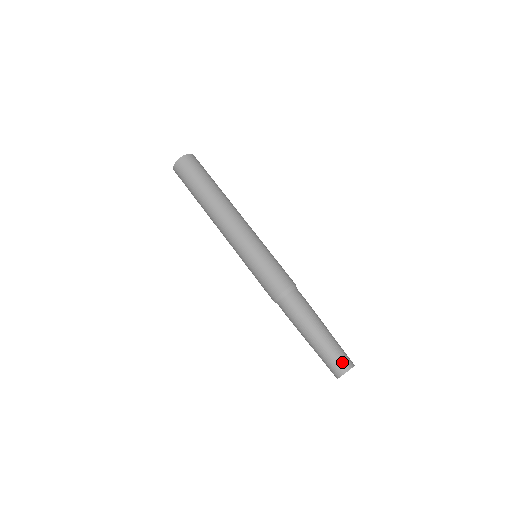
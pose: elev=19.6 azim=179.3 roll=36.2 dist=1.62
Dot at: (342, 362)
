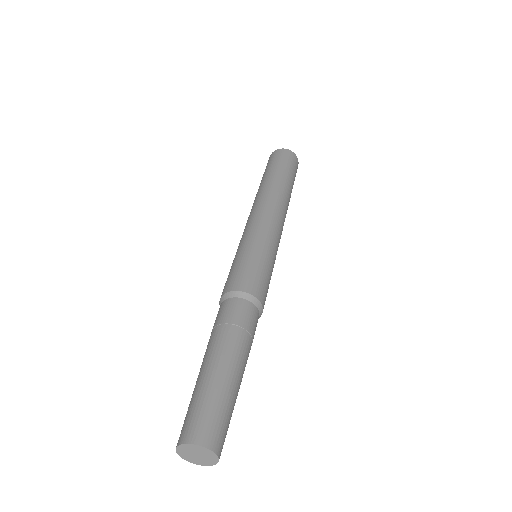
Dot at: (198, 424)
